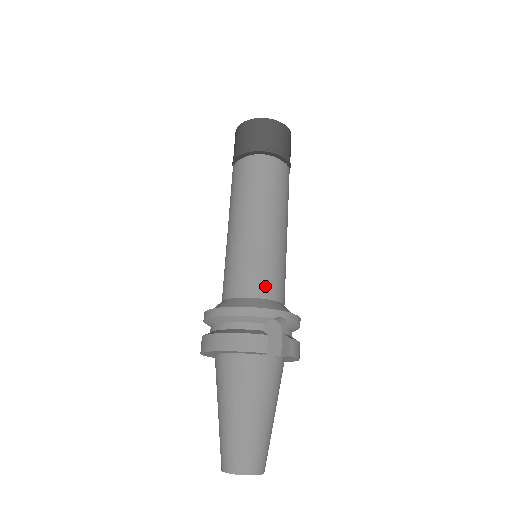
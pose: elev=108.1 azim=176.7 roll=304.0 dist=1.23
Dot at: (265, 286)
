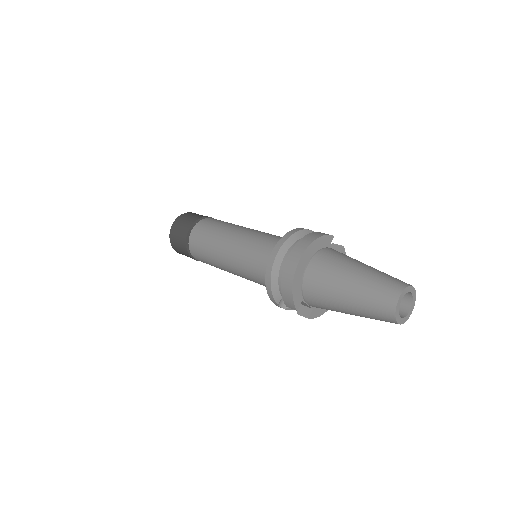
Dot at: occluded
